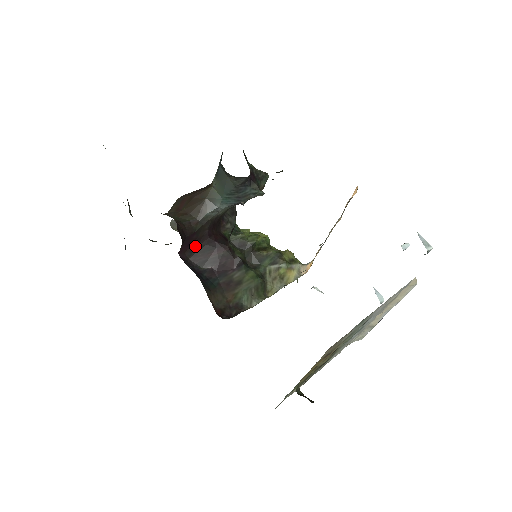
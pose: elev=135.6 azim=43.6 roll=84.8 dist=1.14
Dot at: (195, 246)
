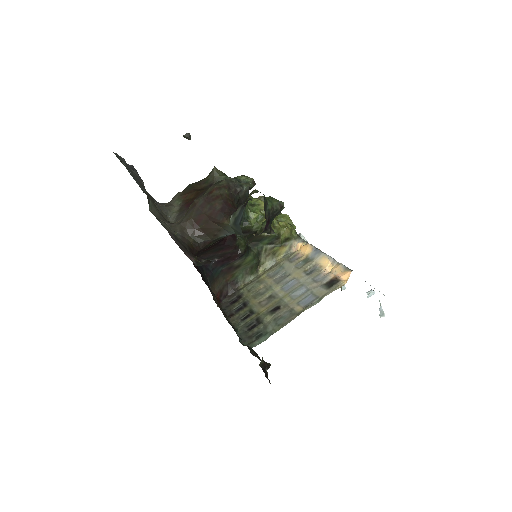
Dot at: (206, 250)
